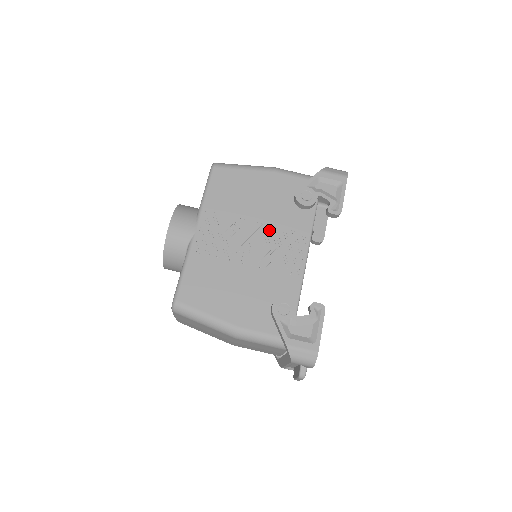
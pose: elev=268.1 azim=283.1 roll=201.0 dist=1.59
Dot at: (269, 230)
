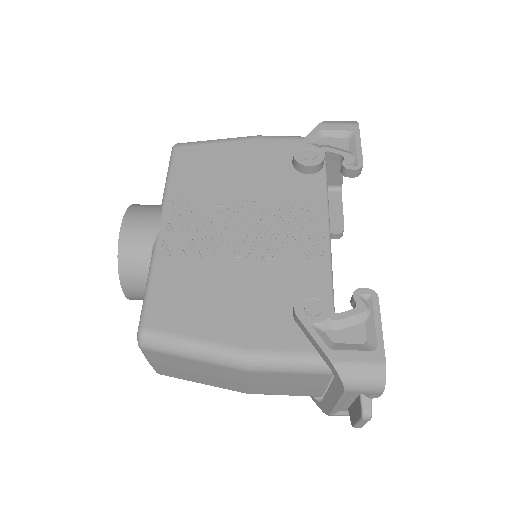
Dot at: (266, 208)
